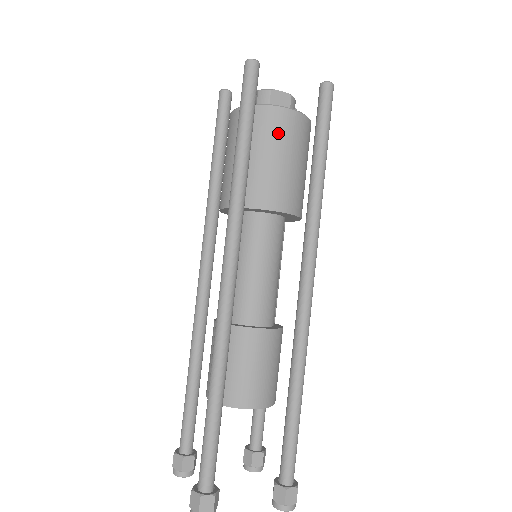
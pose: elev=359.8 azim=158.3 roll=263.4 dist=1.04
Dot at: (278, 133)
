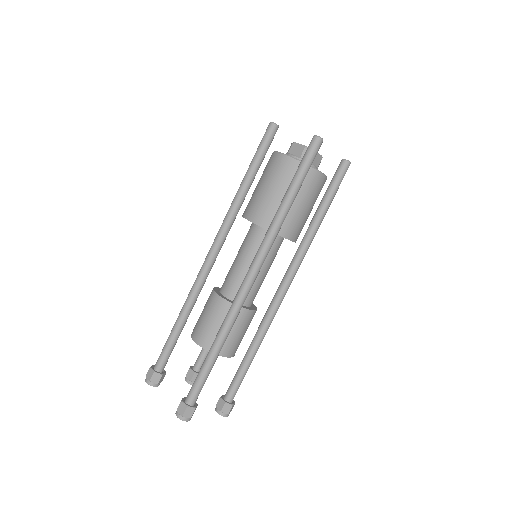
Dot at: (271, 170)
